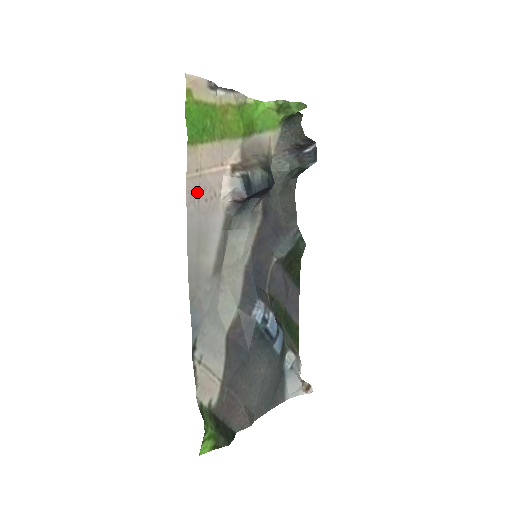
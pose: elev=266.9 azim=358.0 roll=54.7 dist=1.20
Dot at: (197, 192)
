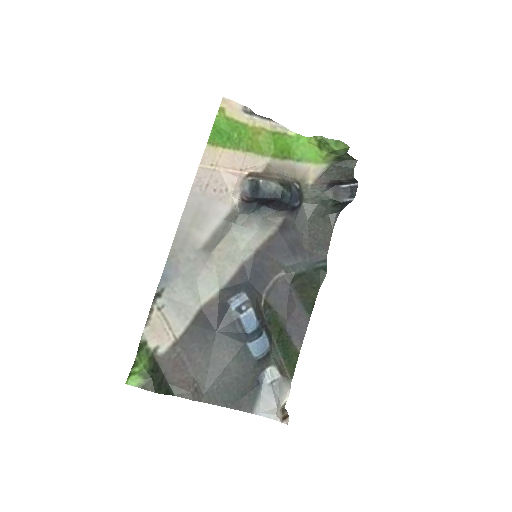
Dot at: (207, 181)
